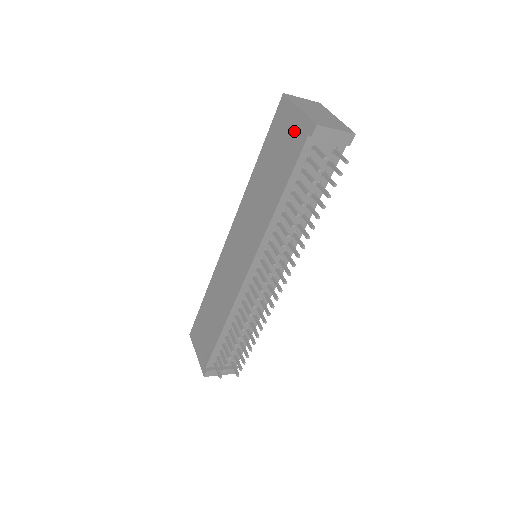
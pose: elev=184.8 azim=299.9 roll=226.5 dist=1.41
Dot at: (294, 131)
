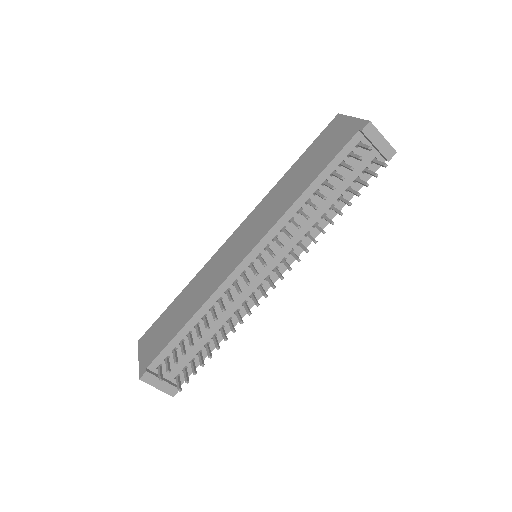
Dot at: (343, 132)
